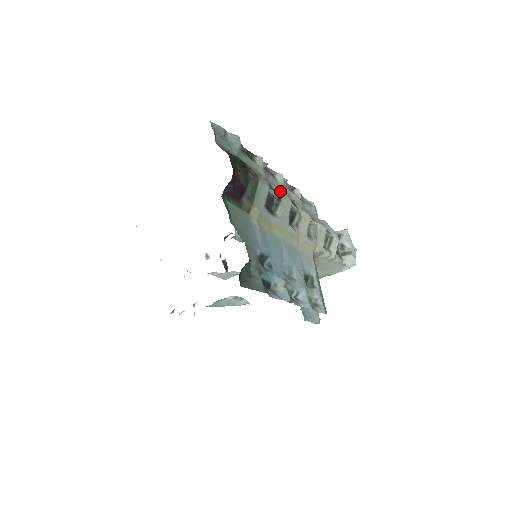
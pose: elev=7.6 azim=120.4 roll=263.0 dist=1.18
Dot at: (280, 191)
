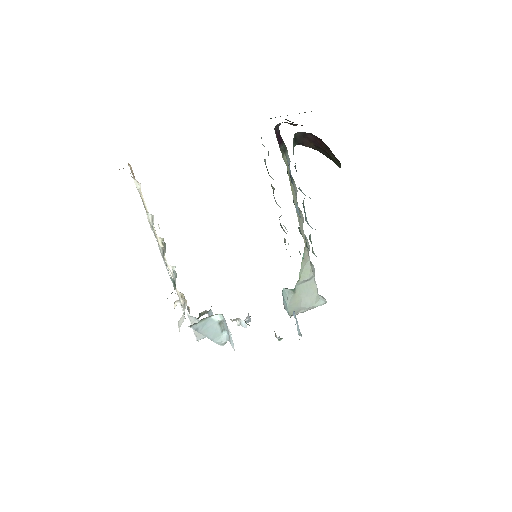
Dot at: occluded
